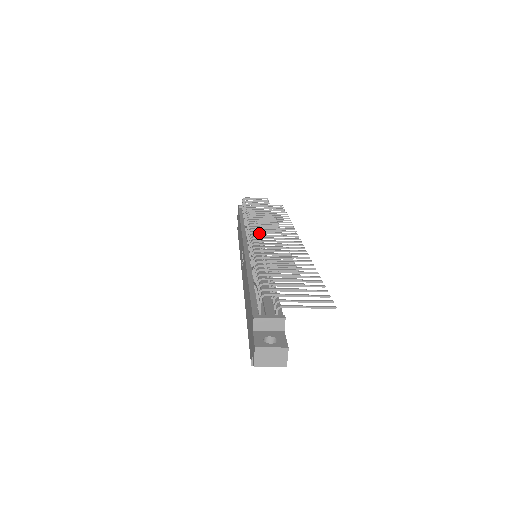
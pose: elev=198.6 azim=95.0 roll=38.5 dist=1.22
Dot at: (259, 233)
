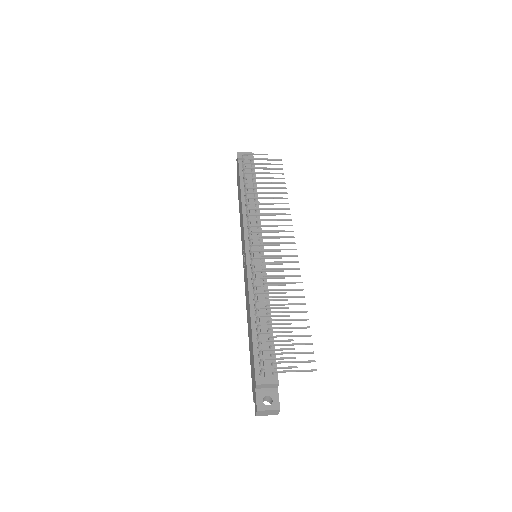
Dot at: occluded
